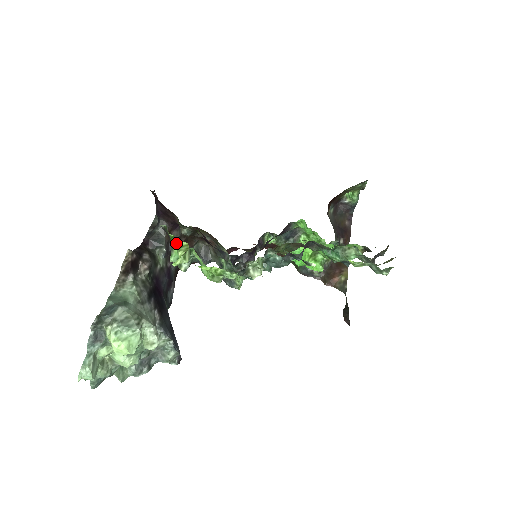
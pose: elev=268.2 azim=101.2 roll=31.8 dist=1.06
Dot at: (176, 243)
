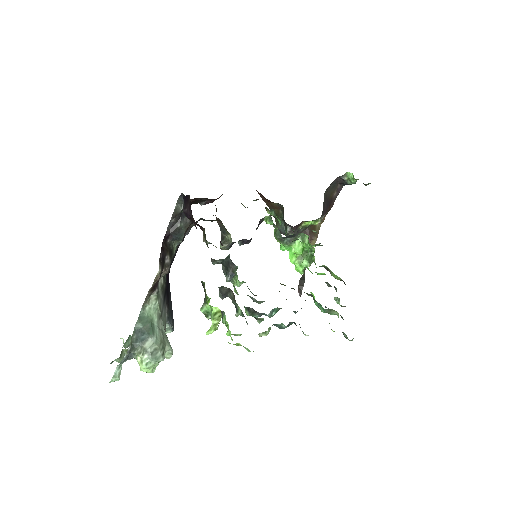
Dot at: (211, 306)
